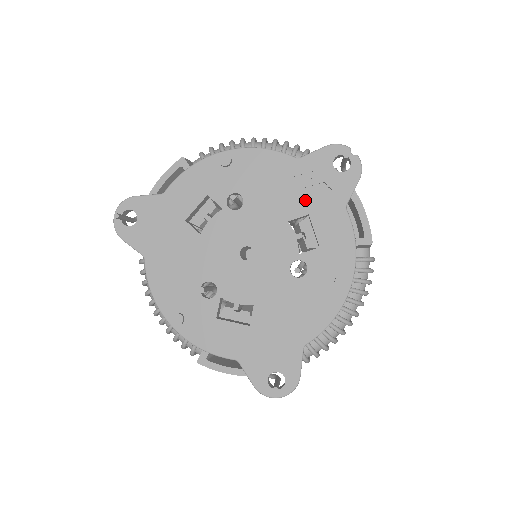
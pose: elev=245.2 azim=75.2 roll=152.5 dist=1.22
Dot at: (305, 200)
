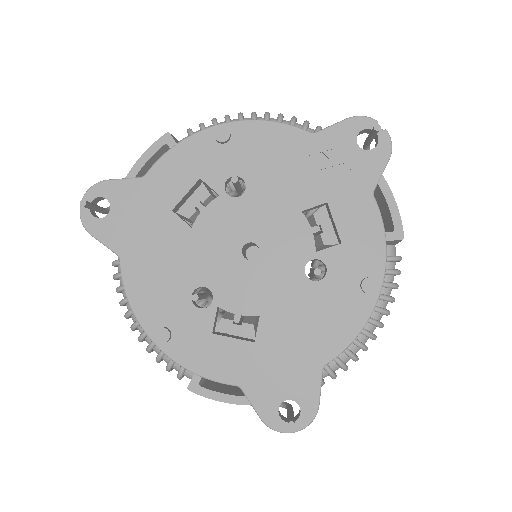
Dot at: (323, 185)
